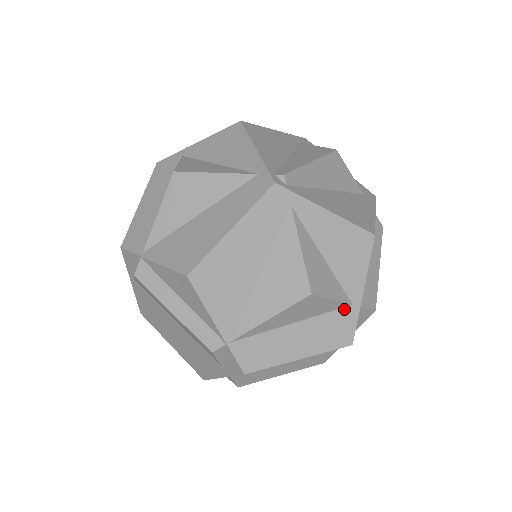
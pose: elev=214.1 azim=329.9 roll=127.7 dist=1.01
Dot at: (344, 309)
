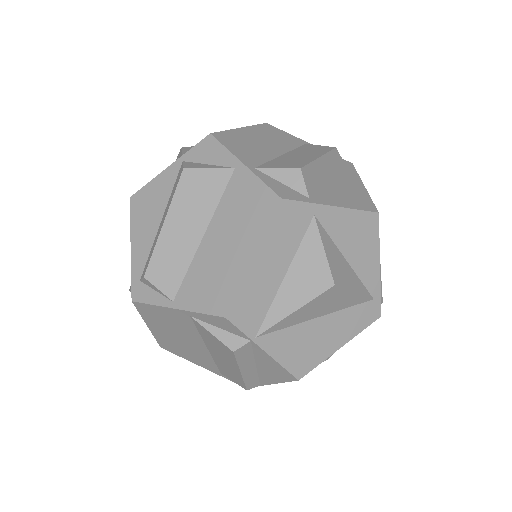
Dot at: occluded
